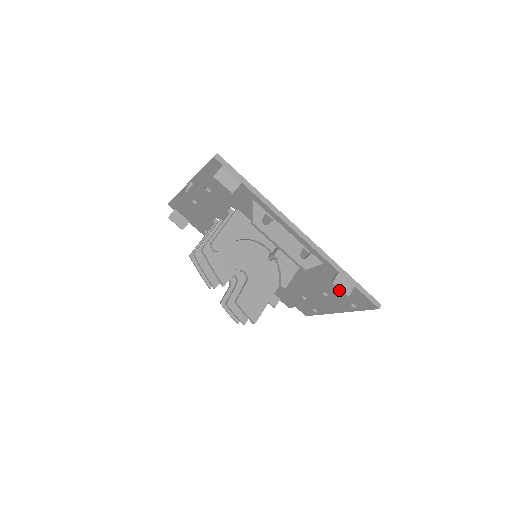
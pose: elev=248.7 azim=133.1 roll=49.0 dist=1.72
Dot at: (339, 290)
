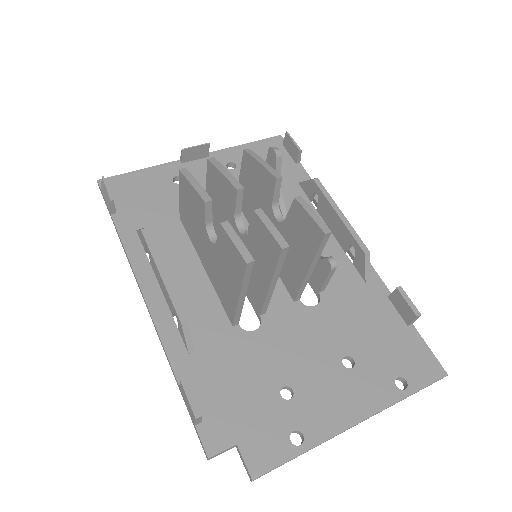
Dot at: (408, 301)
